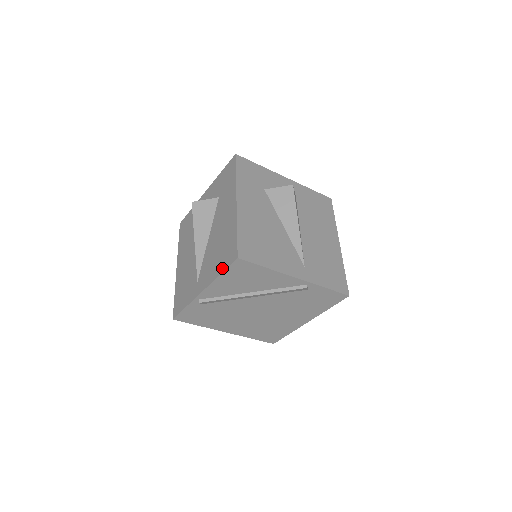
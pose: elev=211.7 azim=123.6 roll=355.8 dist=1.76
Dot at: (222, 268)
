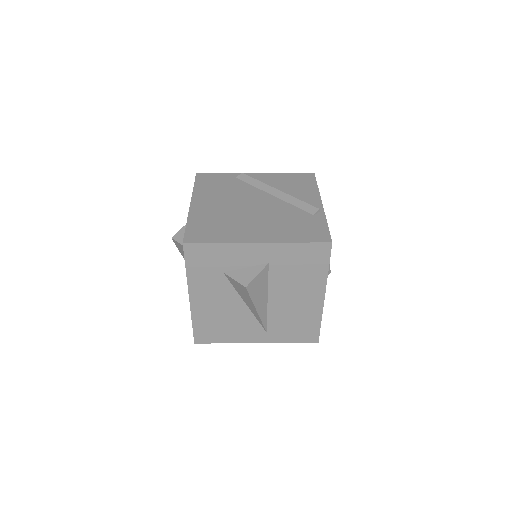
Dot at: occluded
